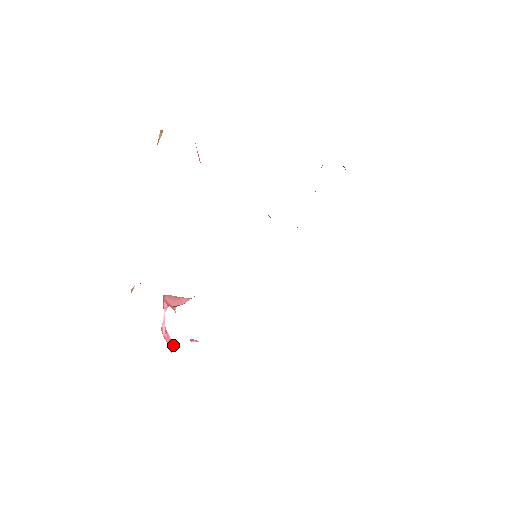
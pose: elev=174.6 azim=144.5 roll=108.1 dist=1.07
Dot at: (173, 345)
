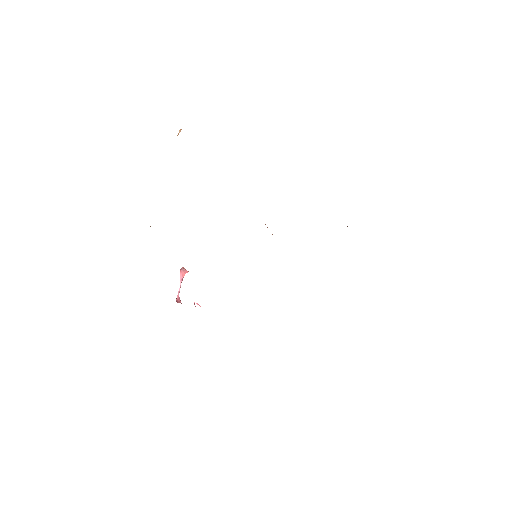
Dot at: occluded
